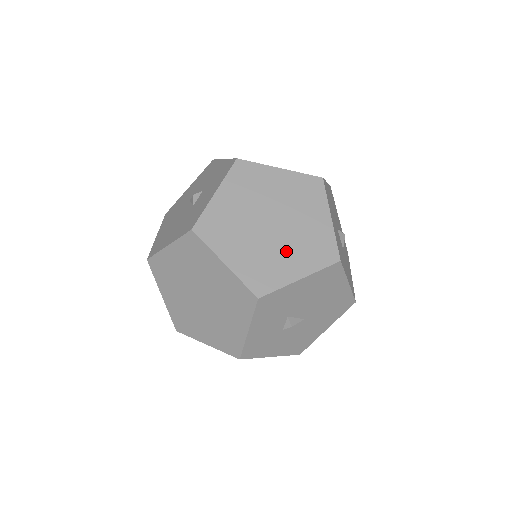
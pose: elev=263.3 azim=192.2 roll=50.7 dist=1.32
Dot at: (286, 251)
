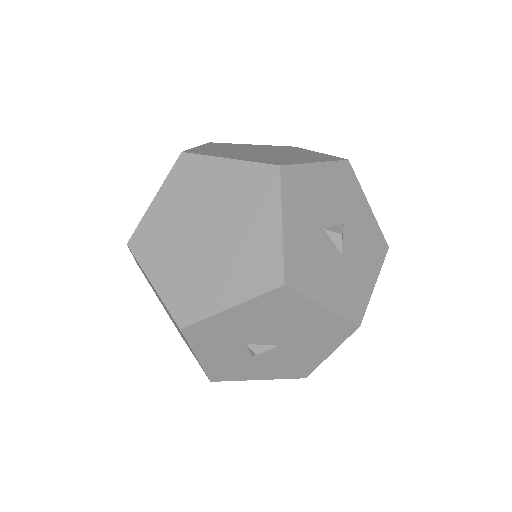
Dot at: (219, 270)
